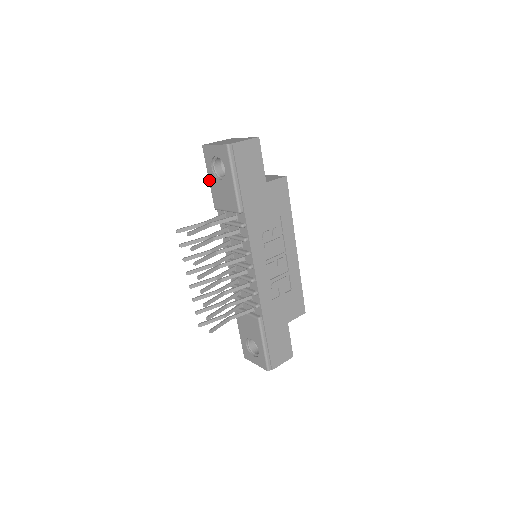
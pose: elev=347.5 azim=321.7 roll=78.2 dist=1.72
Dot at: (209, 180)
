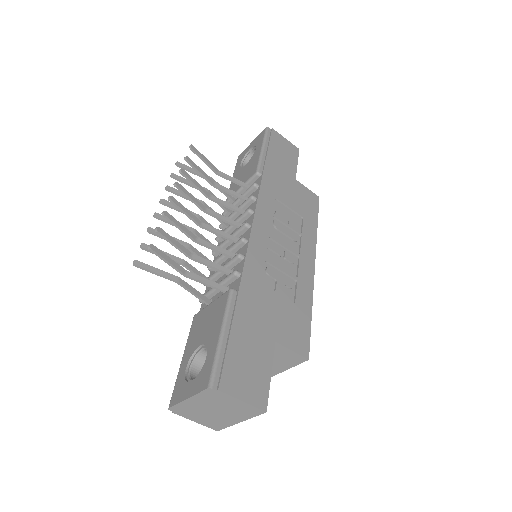
Dot at: occluded
